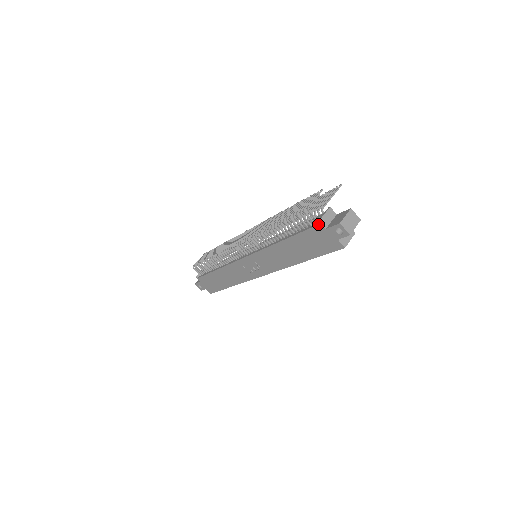
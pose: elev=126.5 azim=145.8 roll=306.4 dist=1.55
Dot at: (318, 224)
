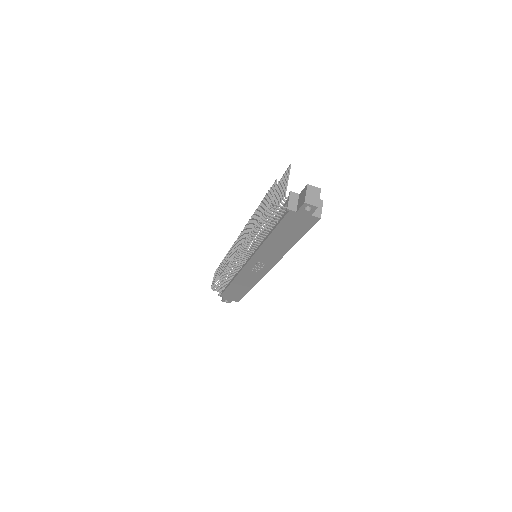
Dot at: (288, 211)
